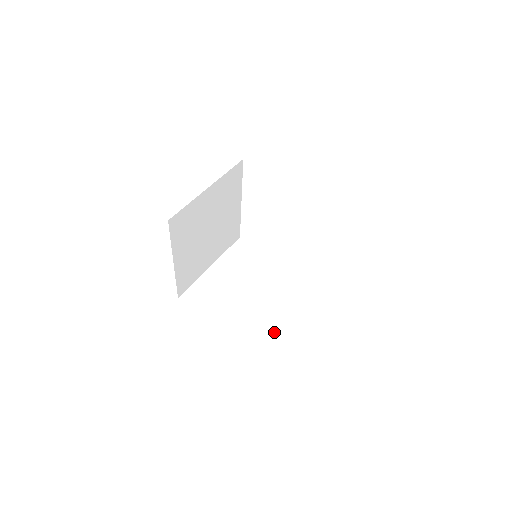
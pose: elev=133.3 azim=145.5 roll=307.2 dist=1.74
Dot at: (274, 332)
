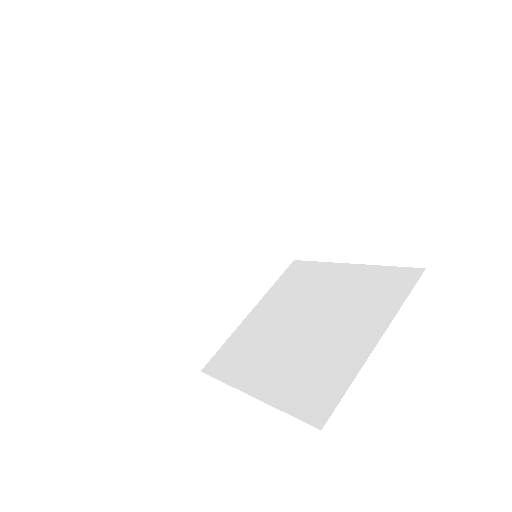
Dot at: (216, 332)
